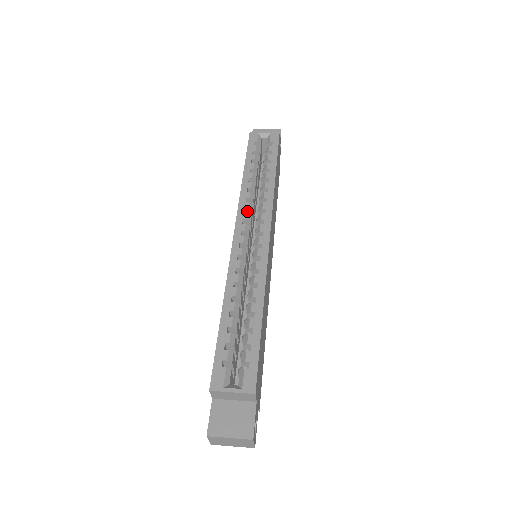
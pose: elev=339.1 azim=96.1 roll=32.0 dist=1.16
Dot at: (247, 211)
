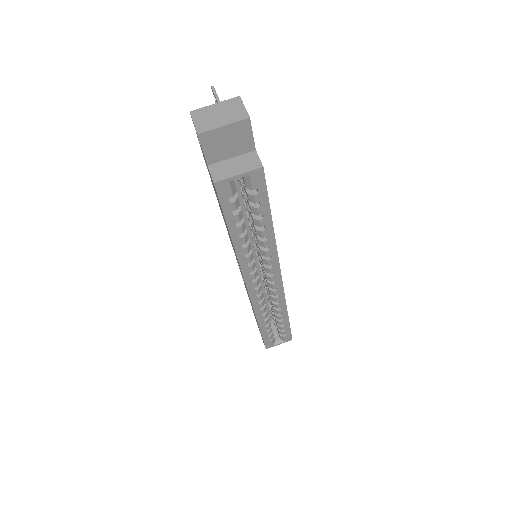
Dot at: (251, 268)
